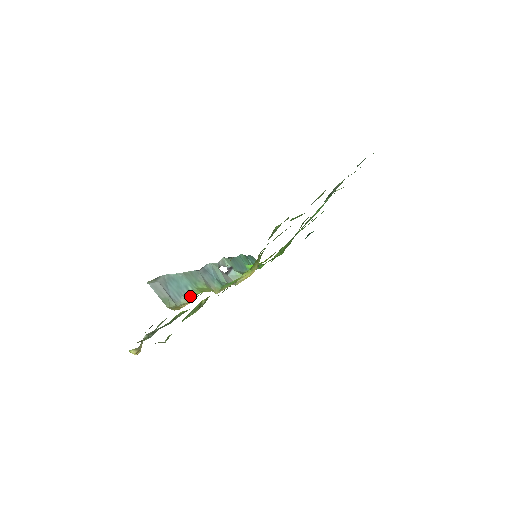
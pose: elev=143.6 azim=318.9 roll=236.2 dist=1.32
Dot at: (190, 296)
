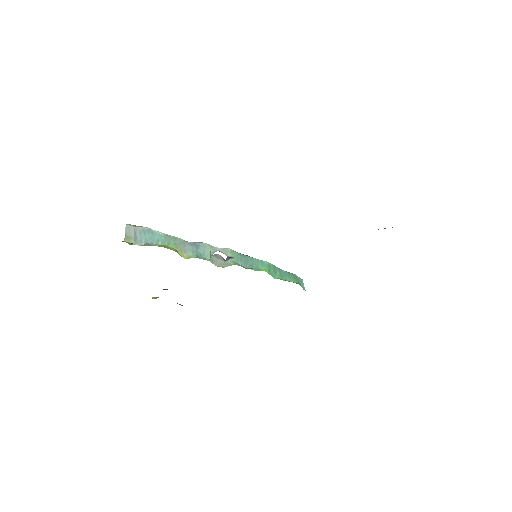
Dot at: (152, 245)
